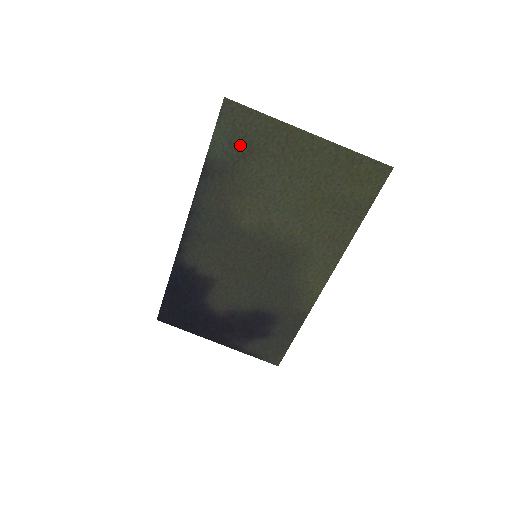
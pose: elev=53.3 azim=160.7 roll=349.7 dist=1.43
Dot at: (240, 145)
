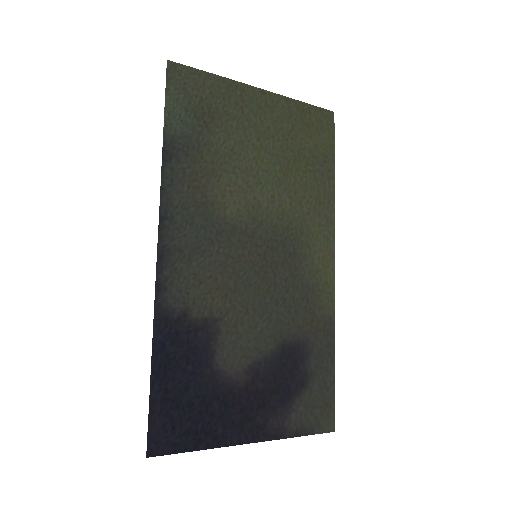
Dot at: (198, 112)
